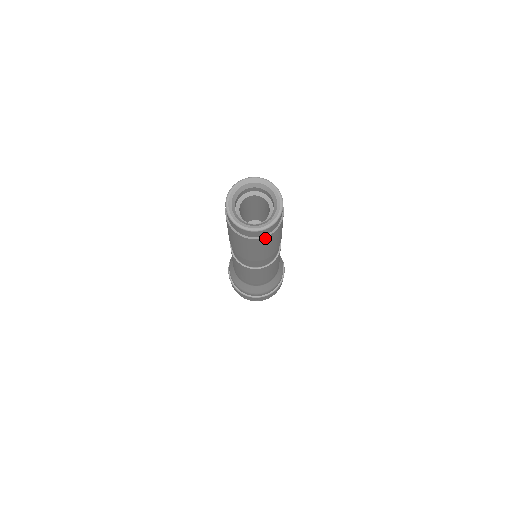
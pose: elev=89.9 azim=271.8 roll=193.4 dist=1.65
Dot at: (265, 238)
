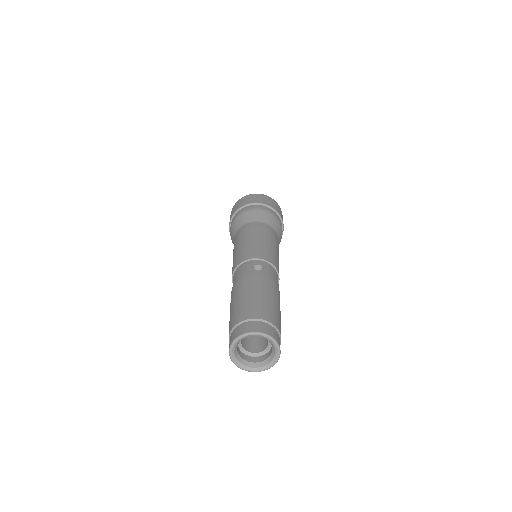
Dot at: occluded
